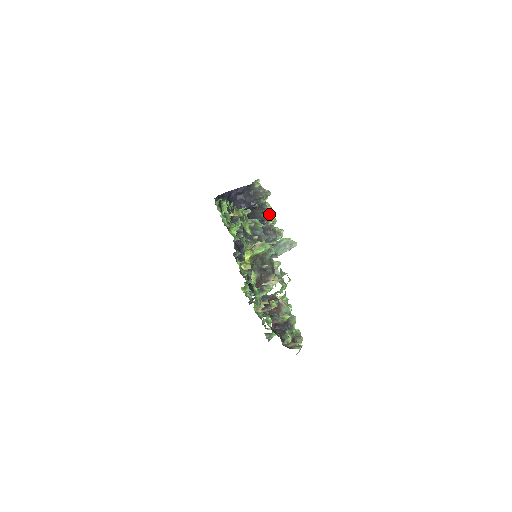
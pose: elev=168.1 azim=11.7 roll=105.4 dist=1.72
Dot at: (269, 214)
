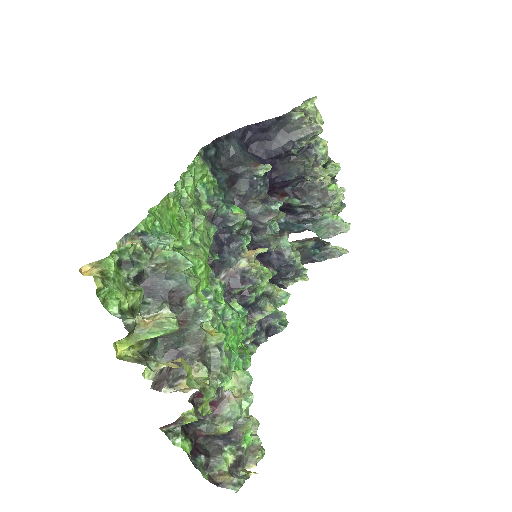
Dot at: (322, 161)
